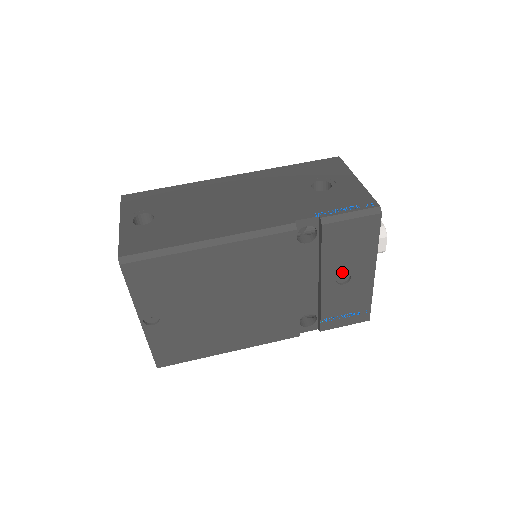
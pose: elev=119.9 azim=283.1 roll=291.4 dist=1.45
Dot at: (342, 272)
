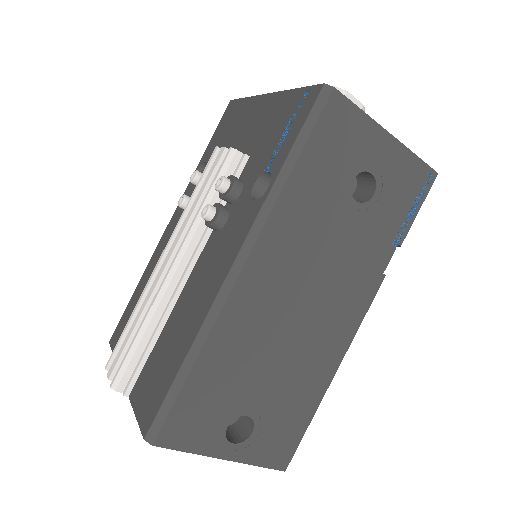
Dot at: occluded
